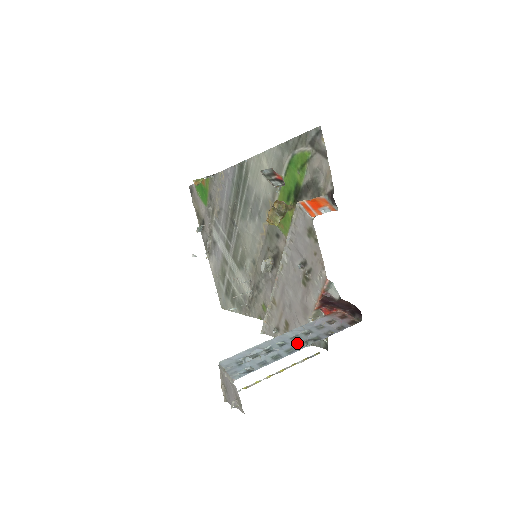
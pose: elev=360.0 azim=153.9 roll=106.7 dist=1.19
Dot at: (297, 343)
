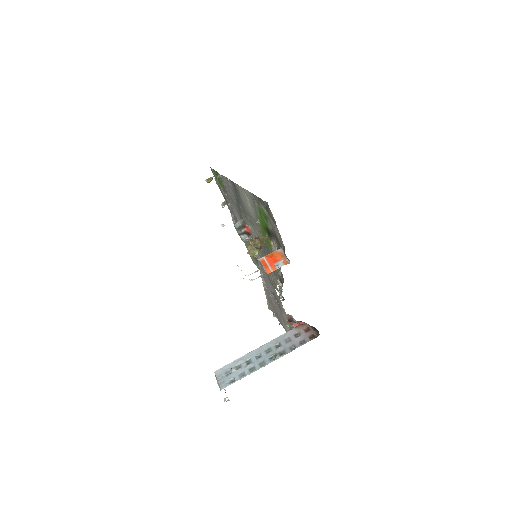
Dot at: (268, 356)
